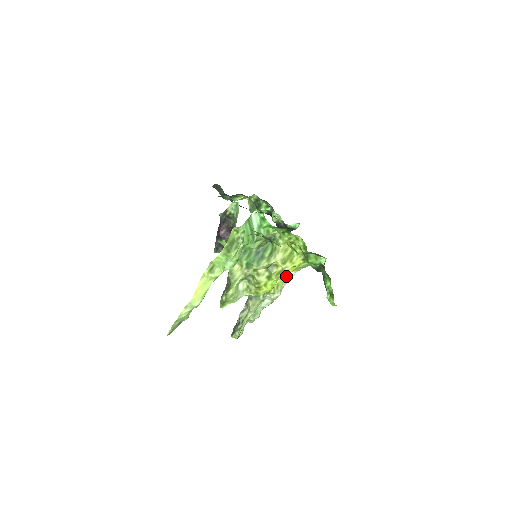
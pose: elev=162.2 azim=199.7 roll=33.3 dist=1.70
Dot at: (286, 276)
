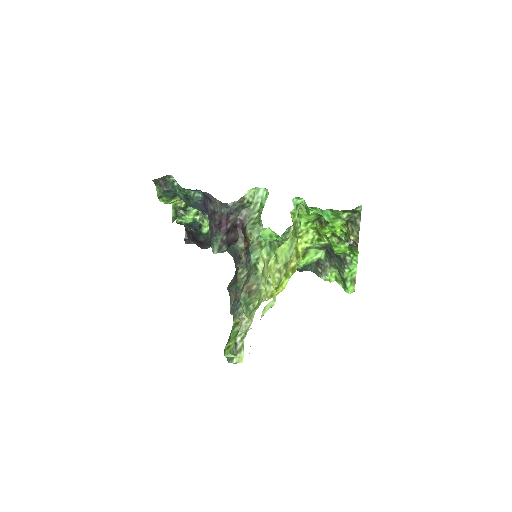
Dot at: occluded
